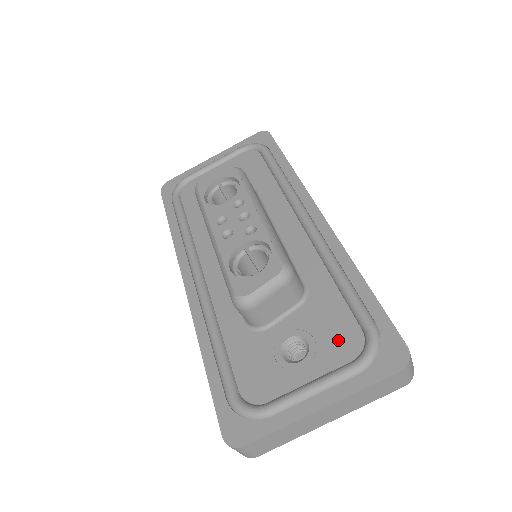
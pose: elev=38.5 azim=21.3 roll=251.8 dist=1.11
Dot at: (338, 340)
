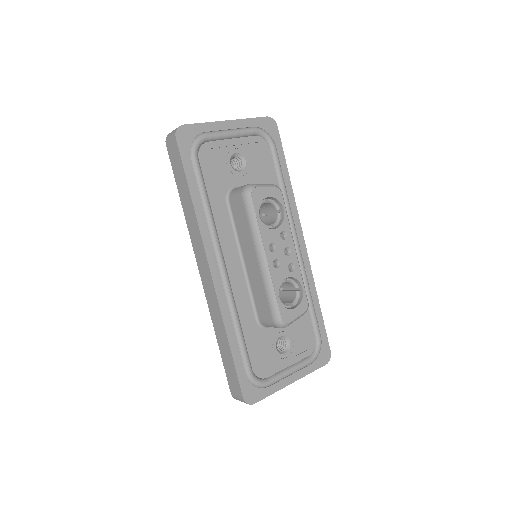
Dot at: (304, 343)
